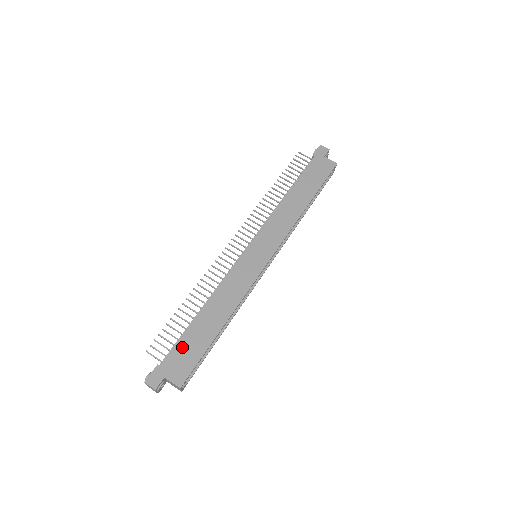
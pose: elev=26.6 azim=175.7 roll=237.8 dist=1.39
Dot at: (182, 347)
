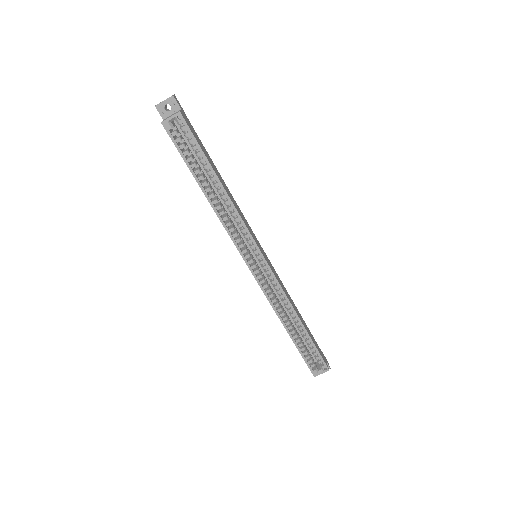
Dot at: (200, 141)
